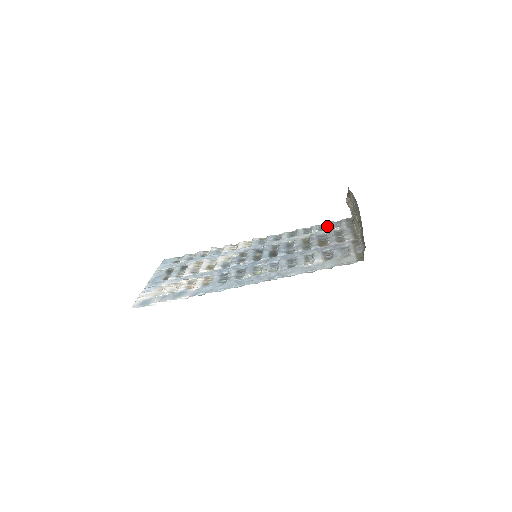
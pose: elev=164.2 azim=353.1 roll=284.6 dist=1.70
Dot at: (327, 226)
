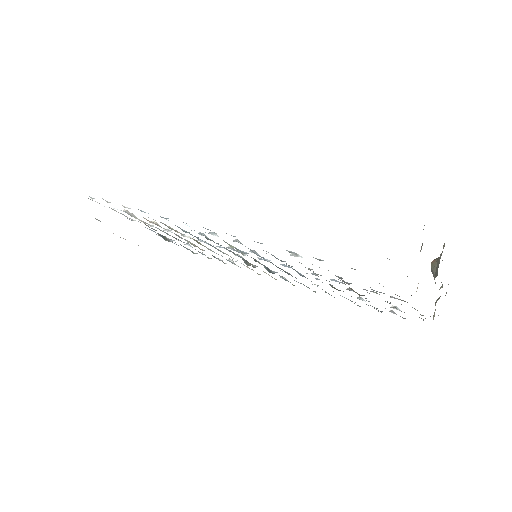
Dot at: occluded
